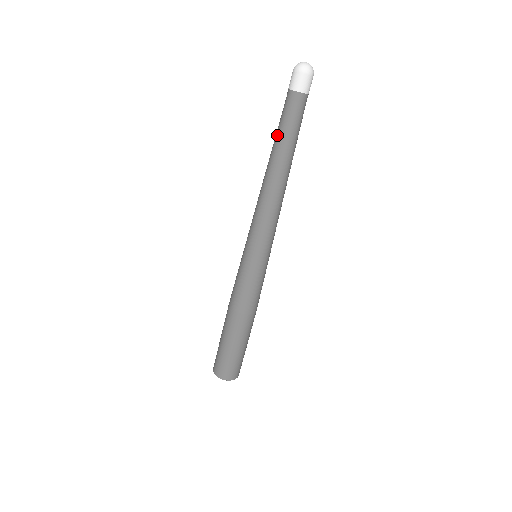
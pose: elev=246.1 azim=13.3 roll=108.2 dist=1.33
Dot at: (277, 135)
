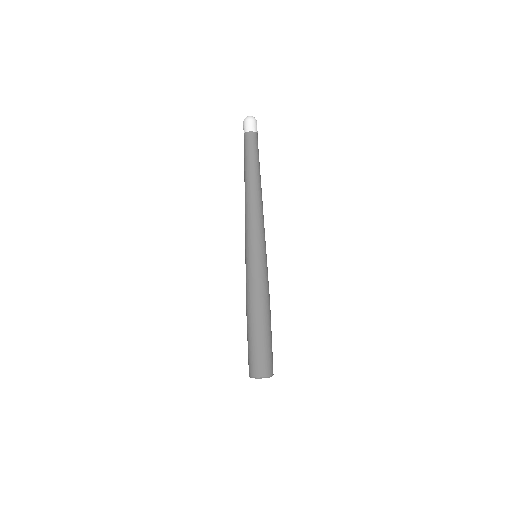
Dot at: (247, 162)
